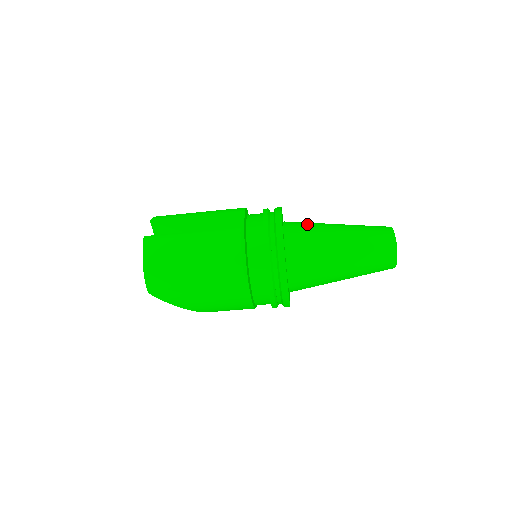
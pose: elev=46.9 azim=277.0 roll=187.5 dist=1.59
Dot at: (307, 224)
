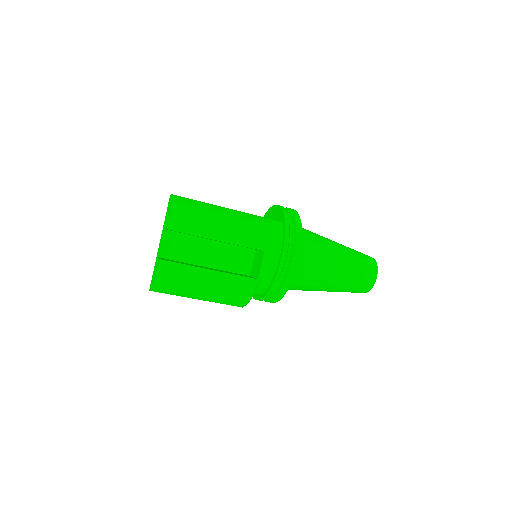
Dot at: (315, 256)
